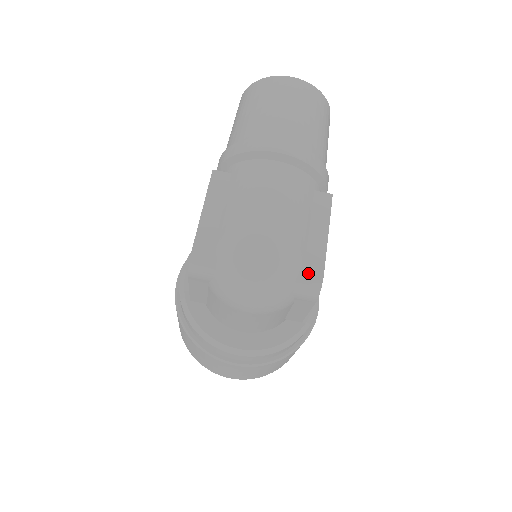
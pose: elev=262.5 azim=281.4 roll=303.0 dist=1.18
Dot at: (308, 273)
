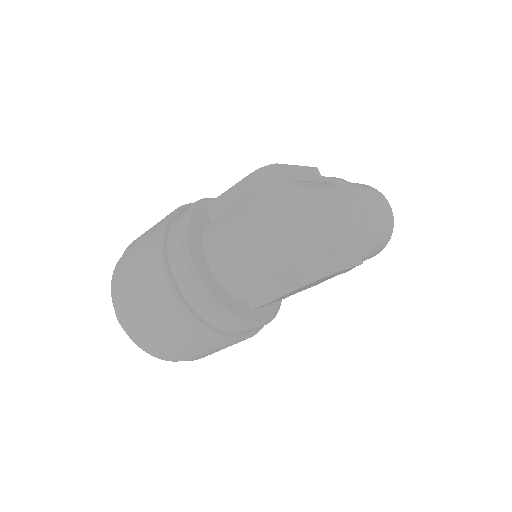
Dot at: (321, 262)
